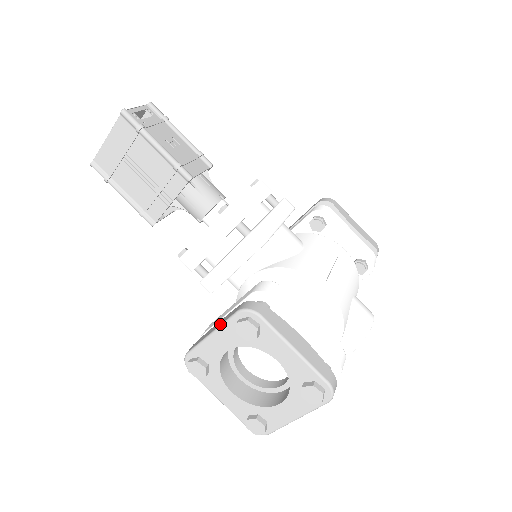
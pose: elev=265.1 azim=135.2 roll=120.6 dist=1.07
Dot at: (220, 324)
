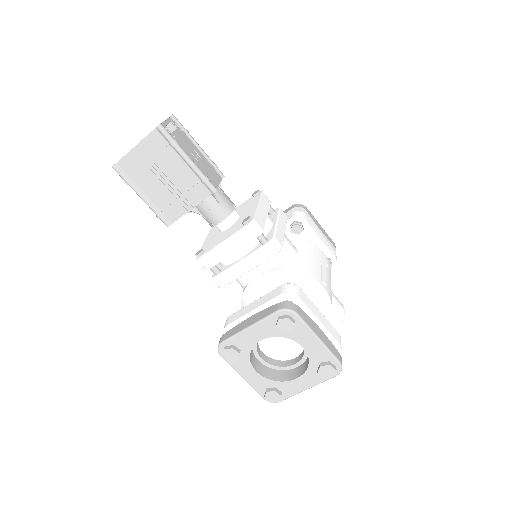
Dot at: (259, 319)
